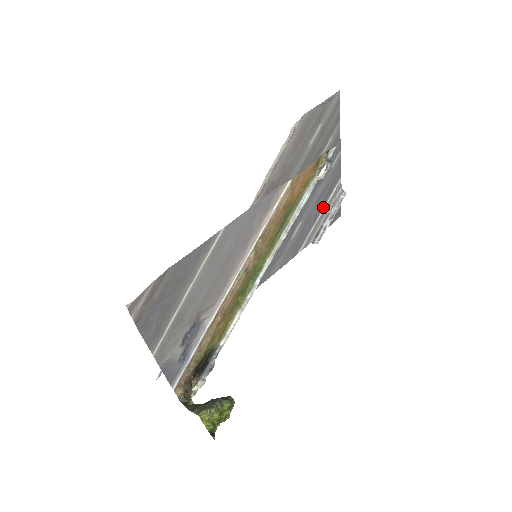
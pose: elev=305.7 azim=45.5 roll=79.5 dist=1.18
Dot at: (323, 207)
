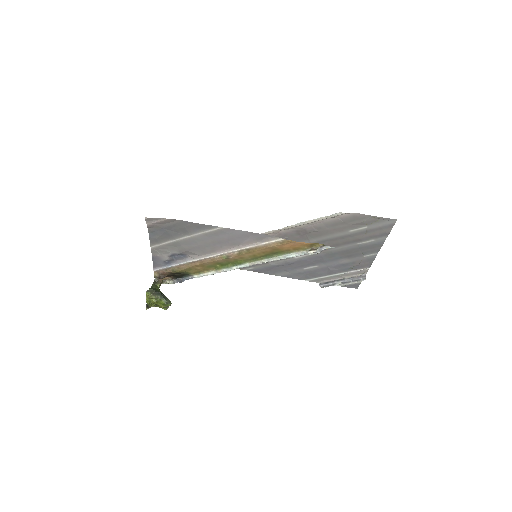
Dot at: (343, 272)
